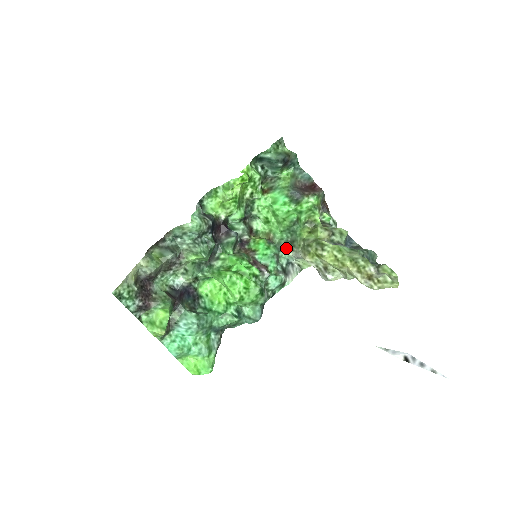
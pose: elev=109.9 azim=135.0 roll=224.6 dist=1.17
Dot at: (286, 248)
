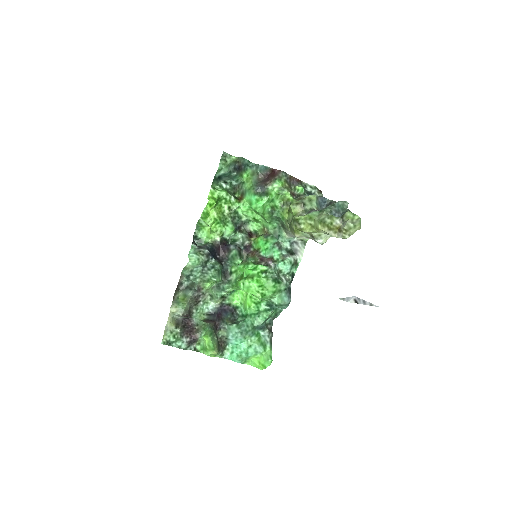
Dot at: (281, 233)
